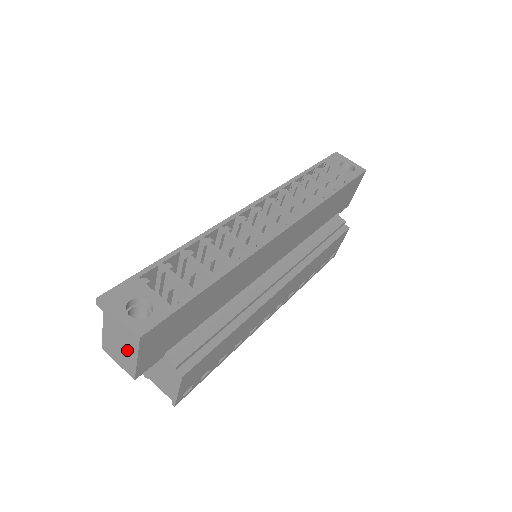
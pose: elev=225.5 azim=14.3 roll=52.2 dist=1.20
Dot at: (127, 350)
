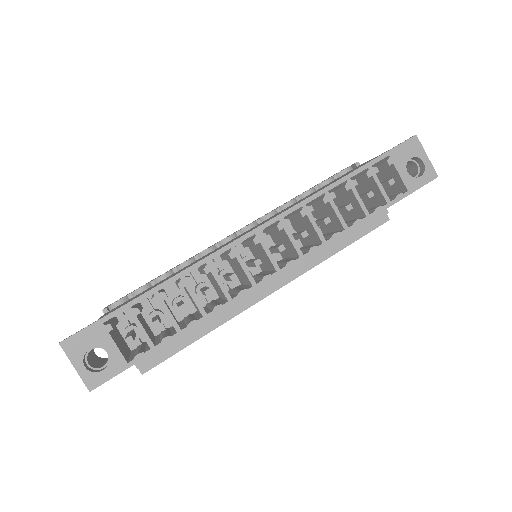
Dot at: occluded
